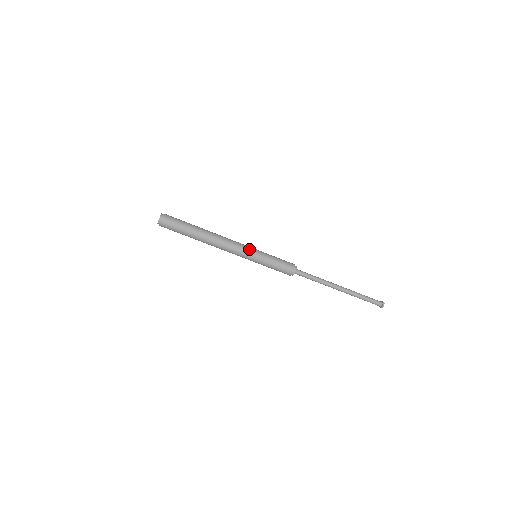
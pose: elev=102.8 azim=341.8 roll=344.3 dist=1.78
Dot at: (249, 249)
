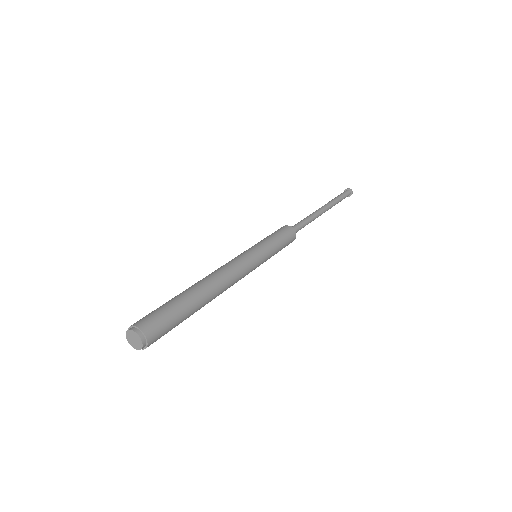
Dot at: (250, 254)
